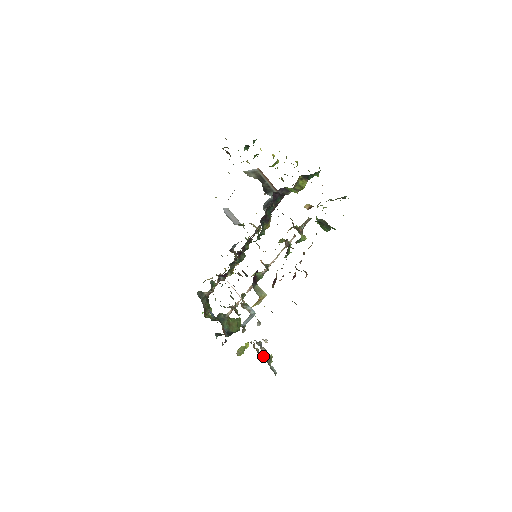
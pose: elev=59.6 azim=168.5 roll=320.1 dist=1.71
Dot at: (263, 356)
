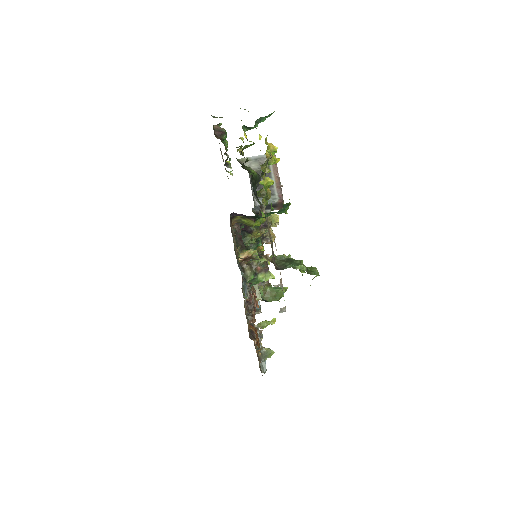
Dot at: occluded
